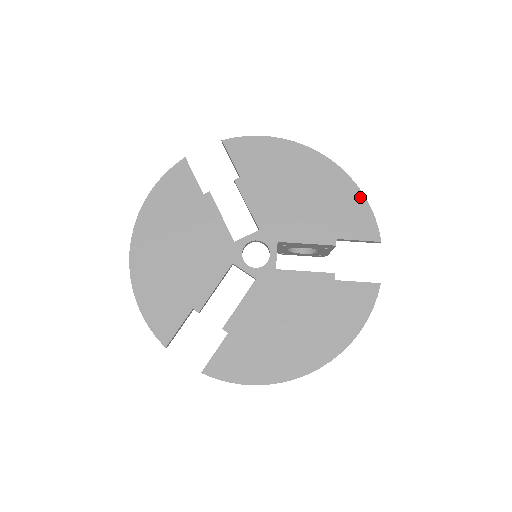
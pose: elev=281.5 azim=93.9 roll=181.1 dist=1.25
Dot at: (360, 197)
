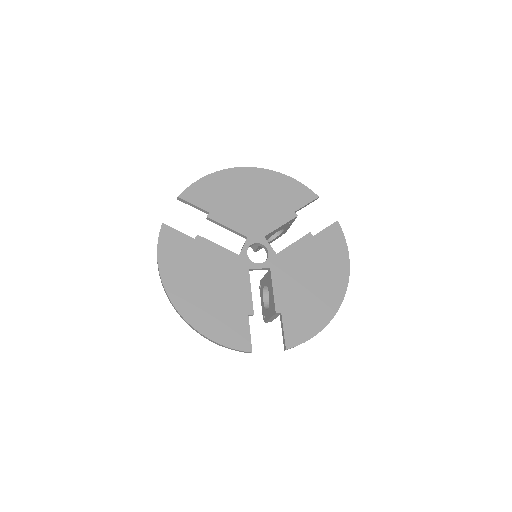
Dot at: (288, 179)
